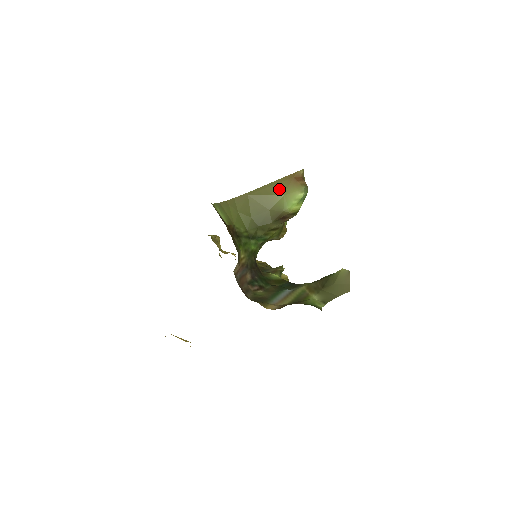
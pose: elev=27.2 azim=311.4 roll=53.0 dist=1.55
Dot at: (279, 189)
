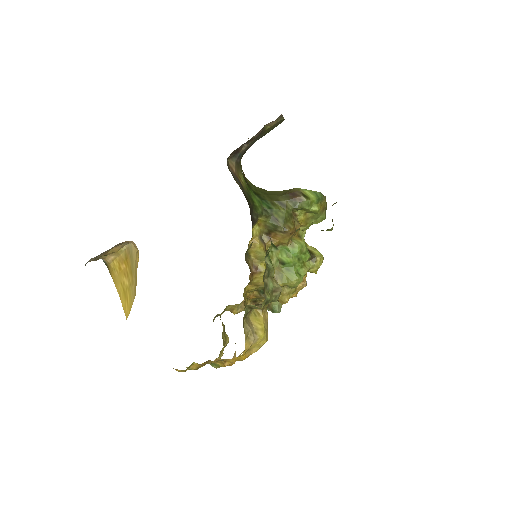
Dot at: occluded
